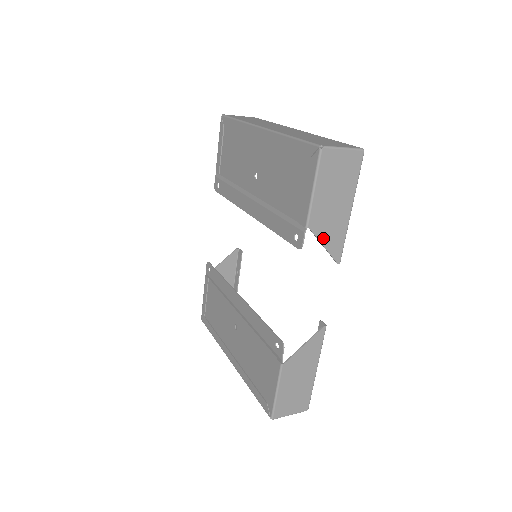
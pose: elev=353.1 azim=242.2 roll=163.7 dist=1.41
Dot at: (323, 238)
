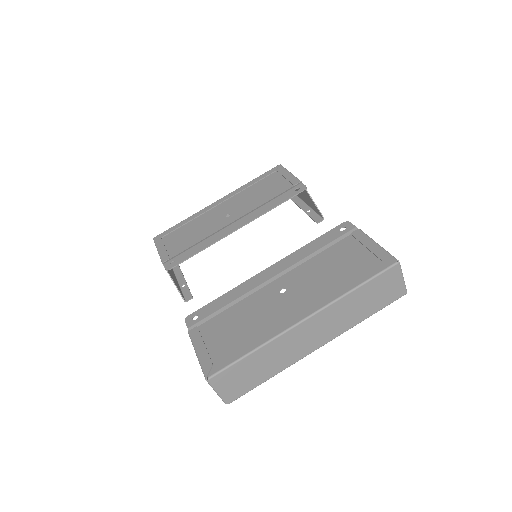
Dot at: (309, 196)
